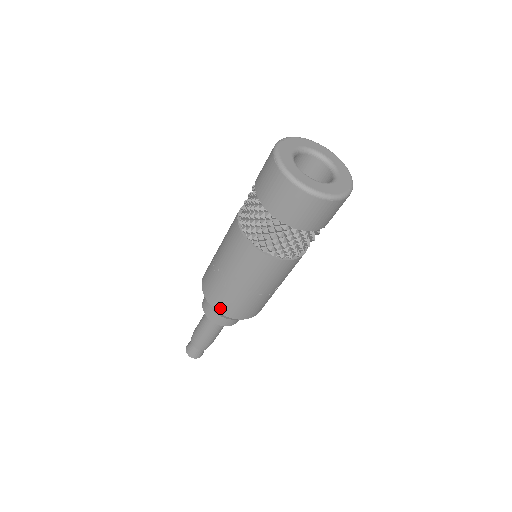
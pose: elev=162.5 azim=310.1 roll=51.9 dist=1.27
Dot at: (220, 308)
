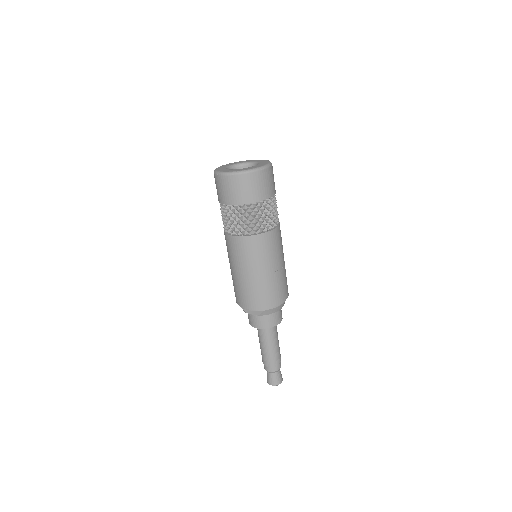
Dot at: (260, 305)
